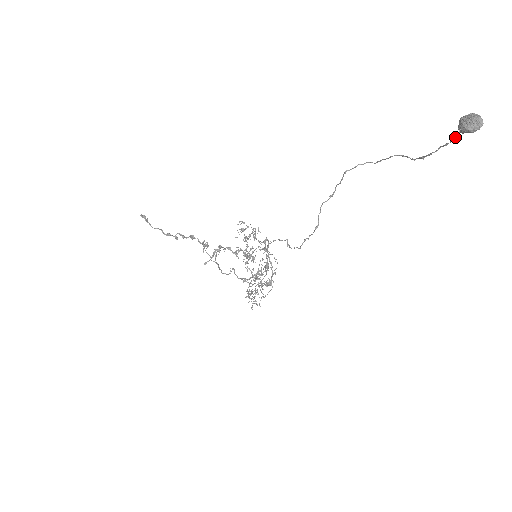
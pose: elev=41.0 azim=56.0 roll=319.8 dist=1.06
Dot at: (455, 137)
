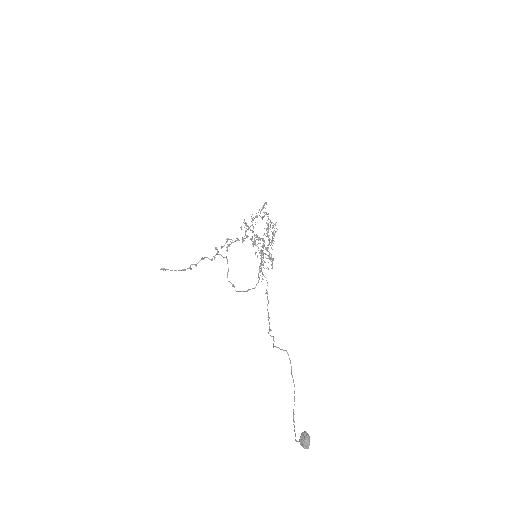
Dot at: (297, 441)
